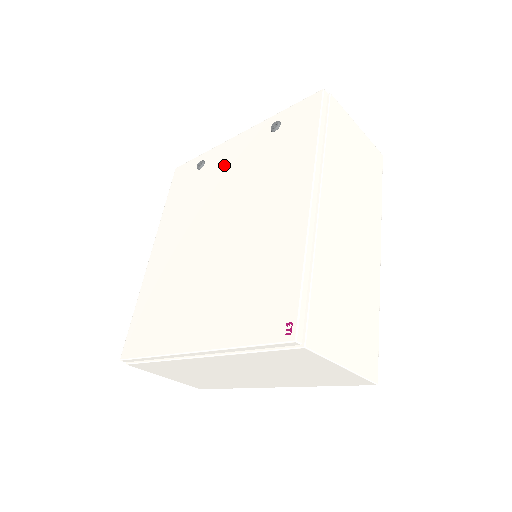
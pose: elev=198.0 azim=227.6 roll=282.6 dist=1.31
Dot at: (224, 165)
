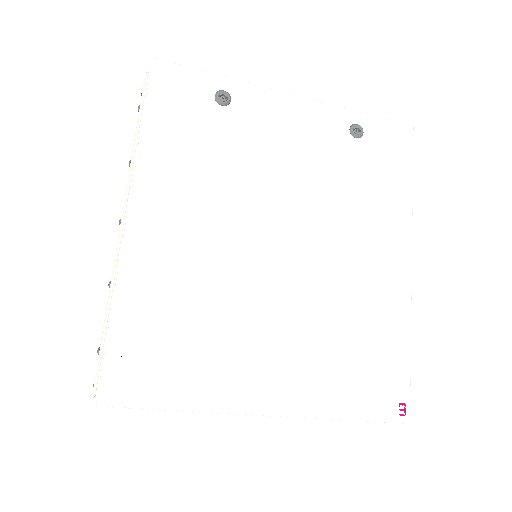
Dot at: (276, 133)
